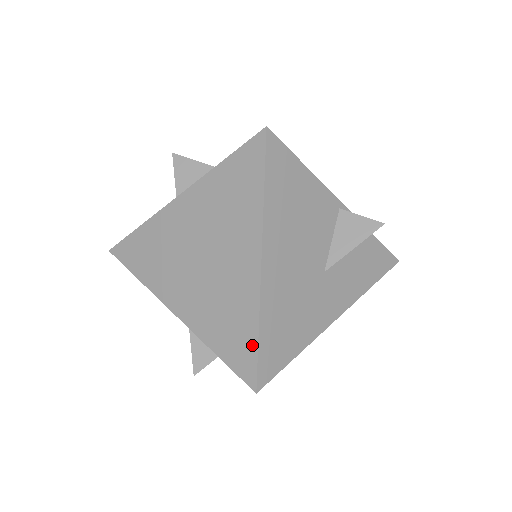
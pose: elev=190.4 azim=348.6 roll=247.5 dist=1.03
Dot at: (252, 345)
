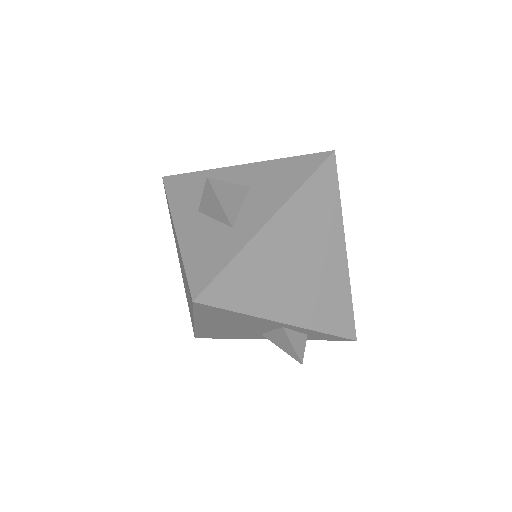
Dot at: (350, 311)
